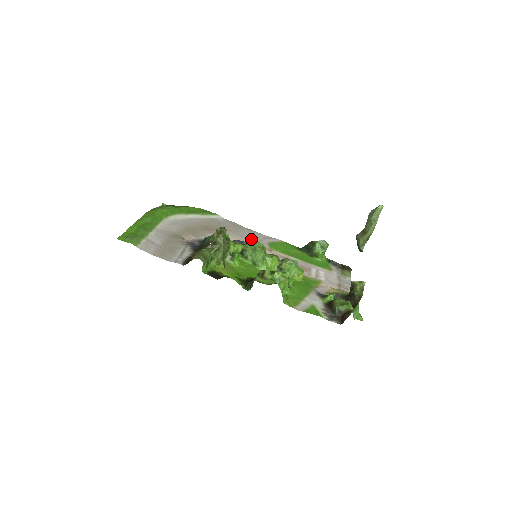
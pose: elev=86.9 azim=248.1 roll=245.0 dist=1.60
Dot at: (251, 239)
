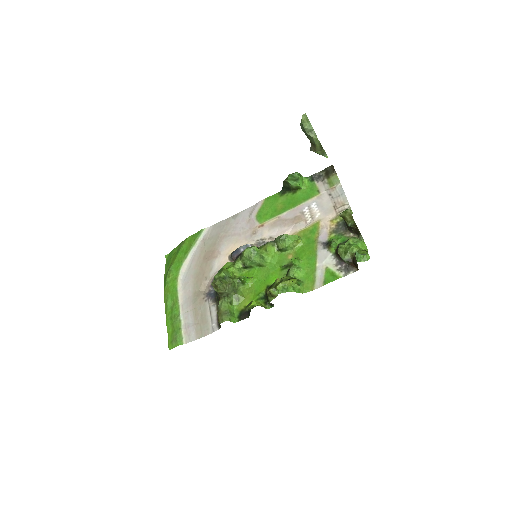
Dot at: (242, 229)
